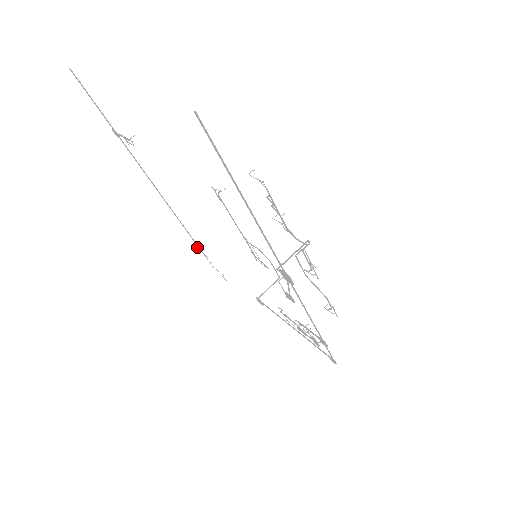
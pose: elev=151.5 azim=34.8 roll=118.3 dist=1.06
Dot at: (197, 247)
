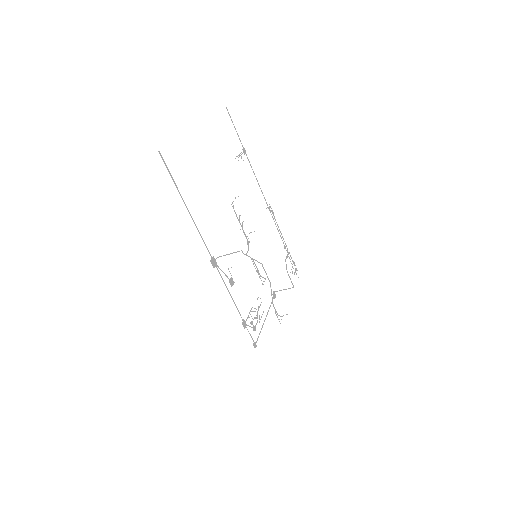
Dot at: (285, 246)
